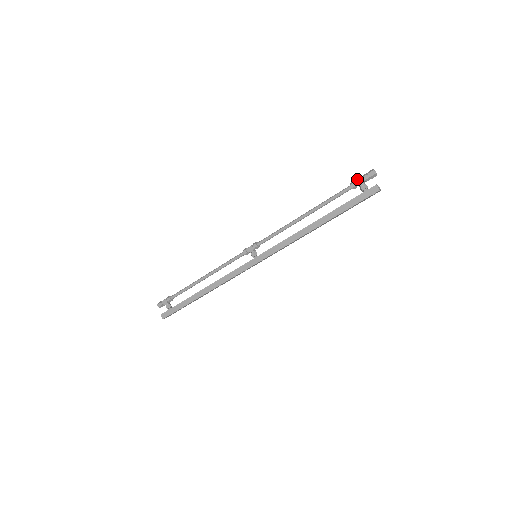
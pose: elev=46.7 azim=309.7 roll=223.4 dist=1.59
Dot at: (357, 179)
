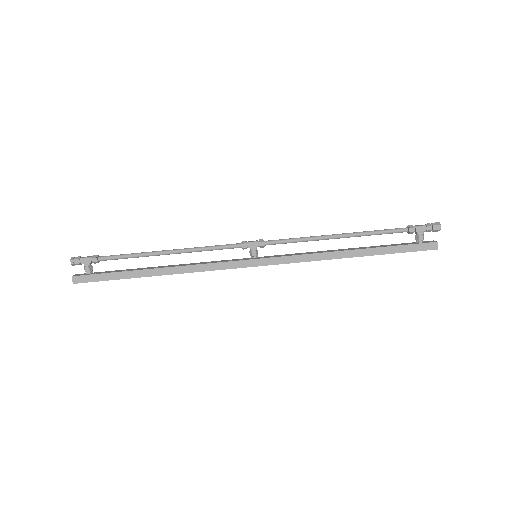
Dot at: (419, 225)
